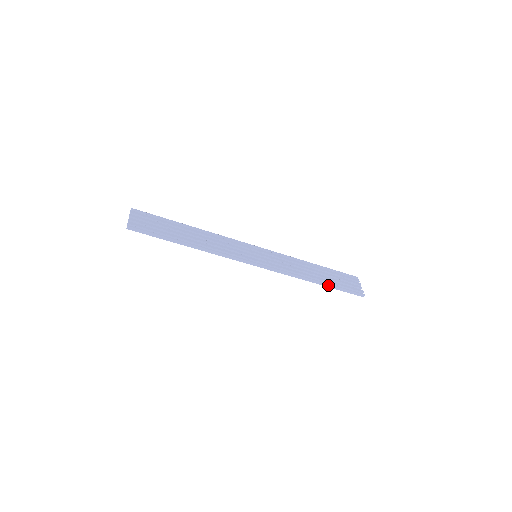
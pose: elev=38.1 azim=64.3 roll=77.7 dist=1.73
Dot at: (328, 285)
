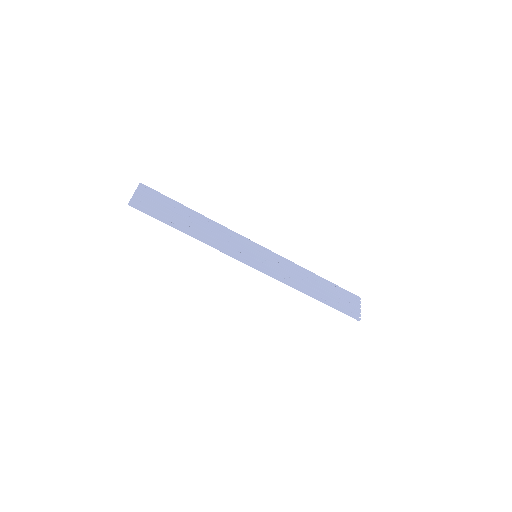
Dot at: (324, 301)
